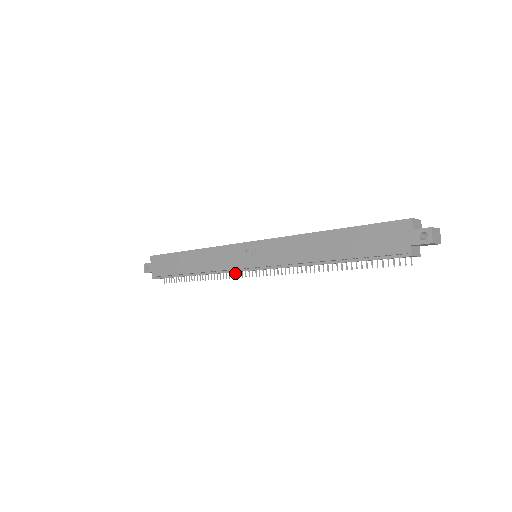
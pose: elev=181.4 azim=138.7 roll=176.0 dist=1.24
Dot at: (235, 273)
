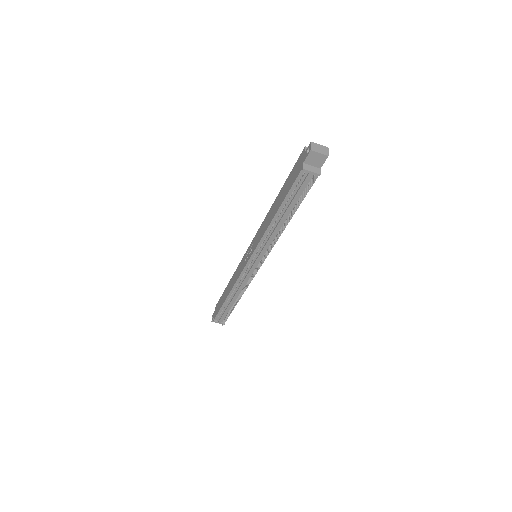
Dot at: (249, 281)
